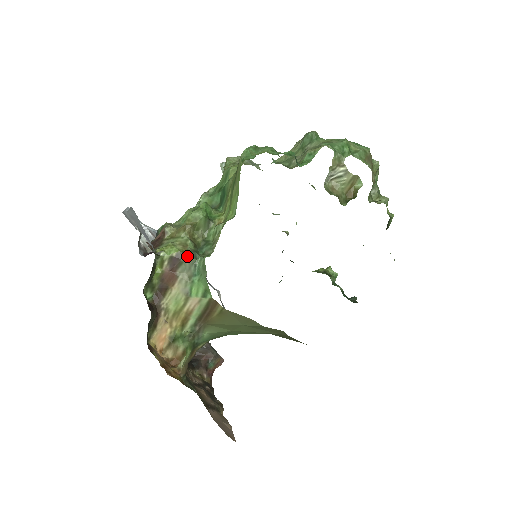
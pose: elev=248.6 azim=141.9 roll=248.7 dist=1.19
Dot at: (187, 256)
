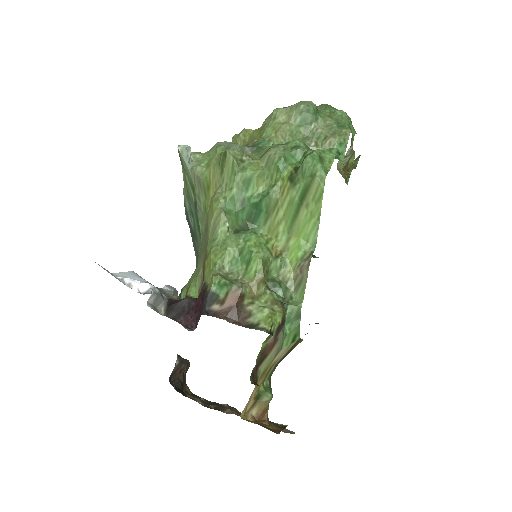
Dot at: occluded
